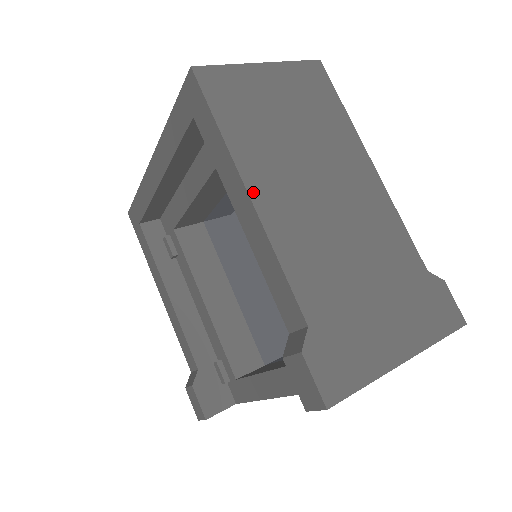
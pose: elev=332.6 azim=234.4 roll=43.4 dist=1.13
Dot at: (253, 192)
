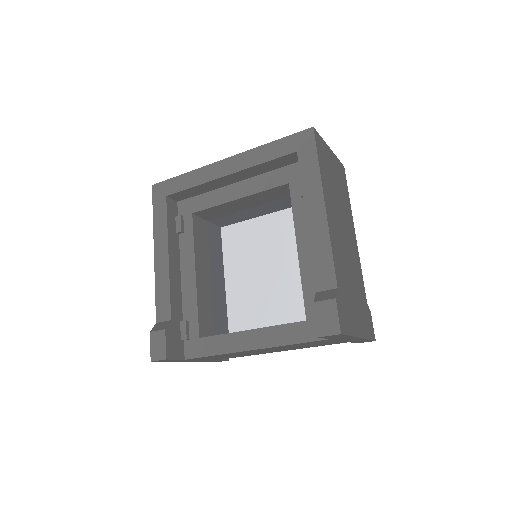
Dot at: (326, 206)
